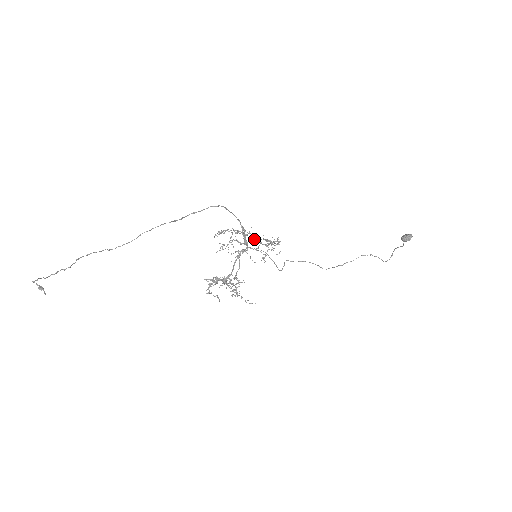
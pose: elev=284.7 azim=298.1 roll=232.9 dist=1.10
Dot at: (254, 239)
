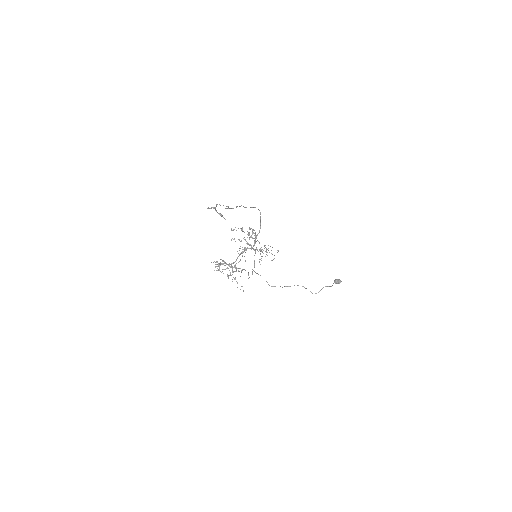
Dot at: (259, 243)
